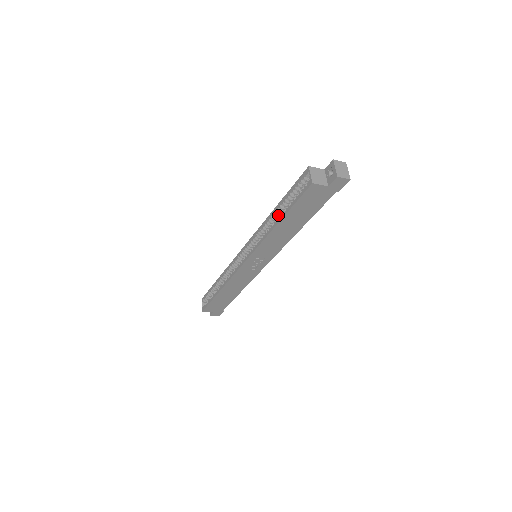
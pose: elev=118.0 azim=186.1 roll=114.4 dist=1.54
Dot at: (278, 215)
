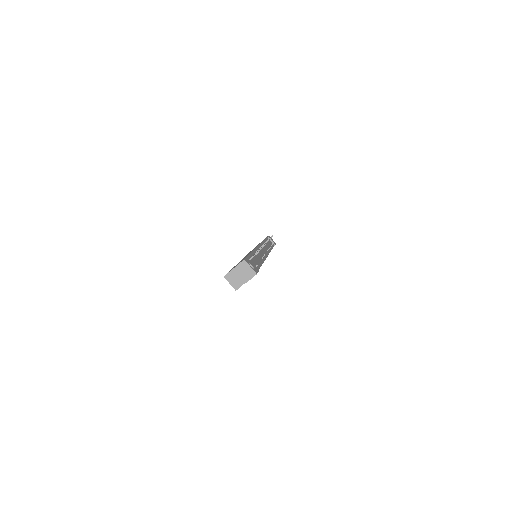
Dot at: occluded
